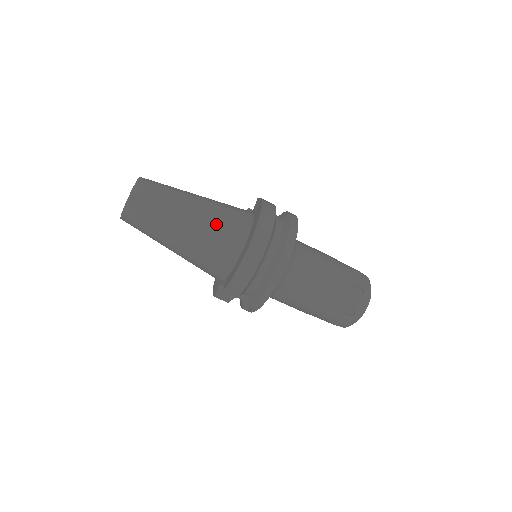
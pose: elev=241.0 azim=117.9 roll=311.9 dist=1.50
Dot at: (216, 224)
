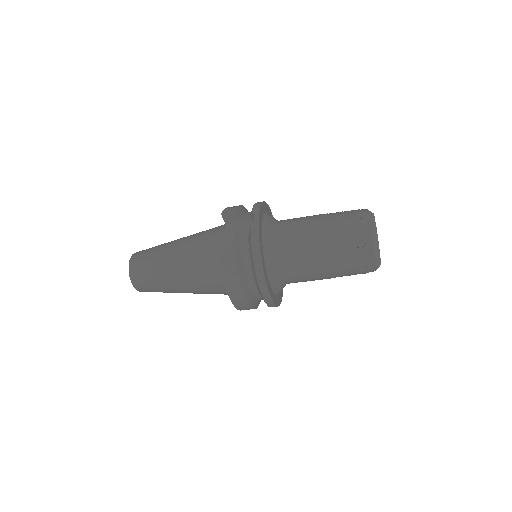
Dot at: (204, 289)
